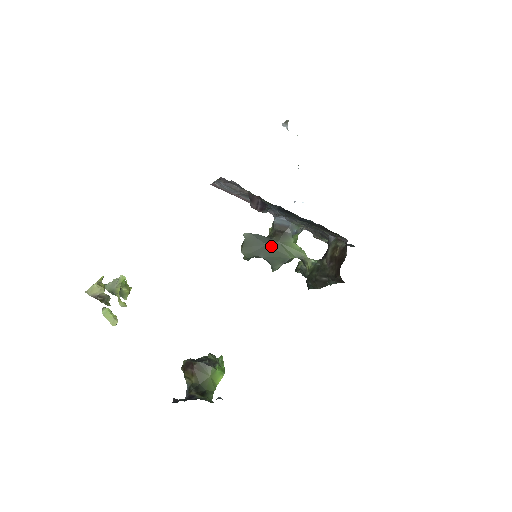
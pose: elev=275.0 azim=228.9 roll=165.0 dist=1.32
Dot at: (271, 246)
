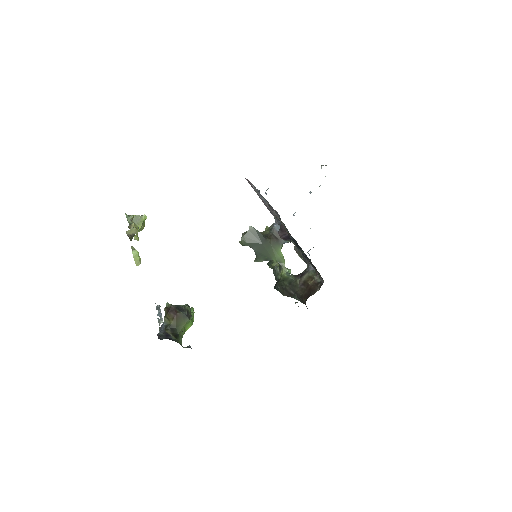
Dot at: (265, 246)
